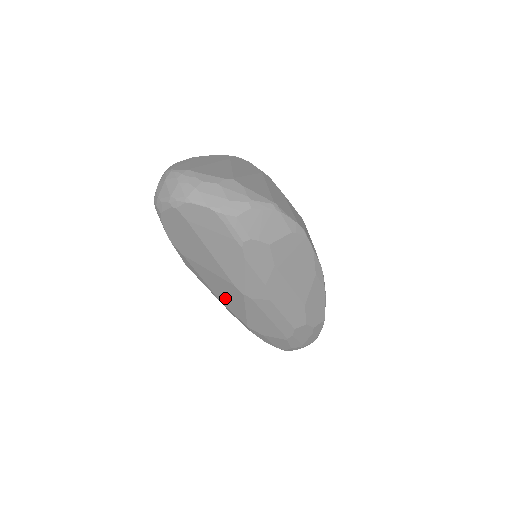
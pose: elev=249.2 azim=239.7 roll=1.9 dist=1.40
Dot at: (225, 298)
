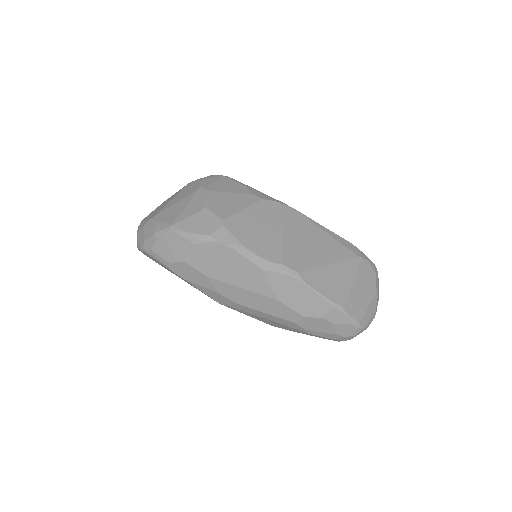
Dot at: occluded
